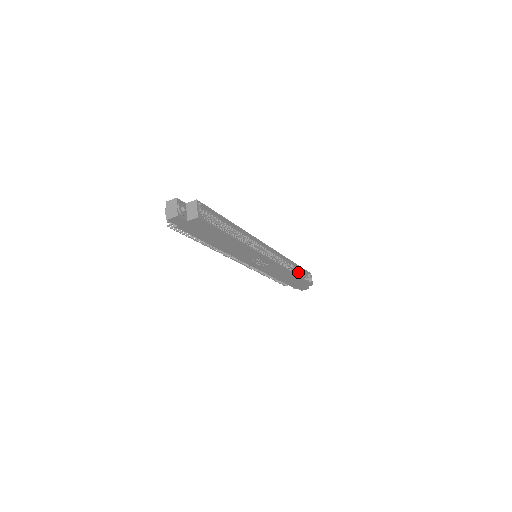
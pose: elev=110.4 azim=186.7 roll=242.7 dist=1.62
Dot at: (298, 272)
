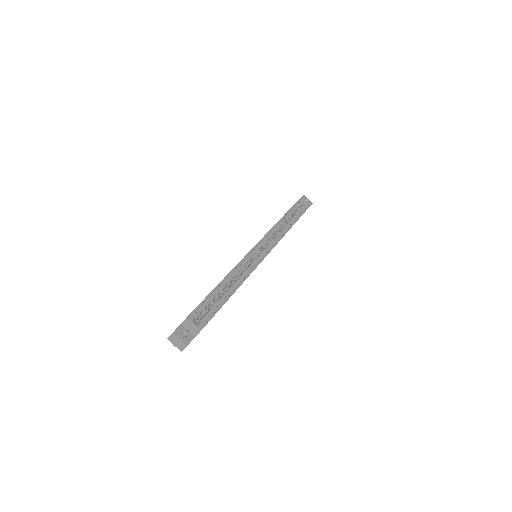
Dot at: (294, 212)
